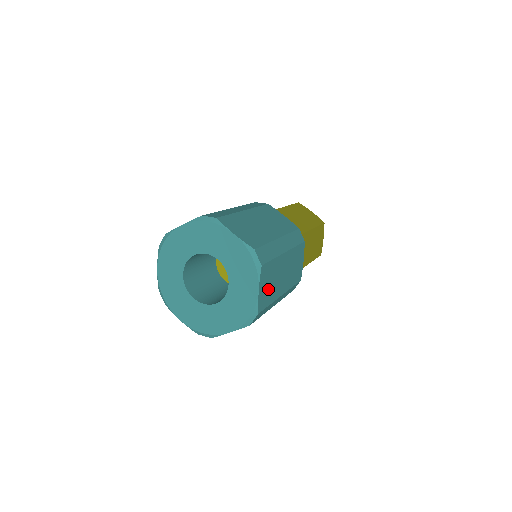
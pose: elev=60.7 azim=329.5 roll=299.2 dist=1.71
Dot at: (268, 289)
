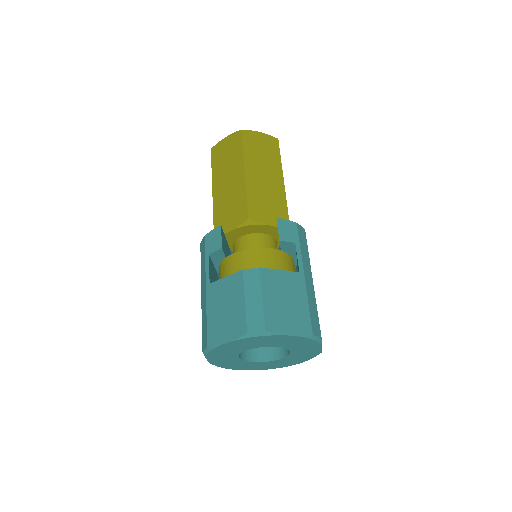
Dot at: occluded
